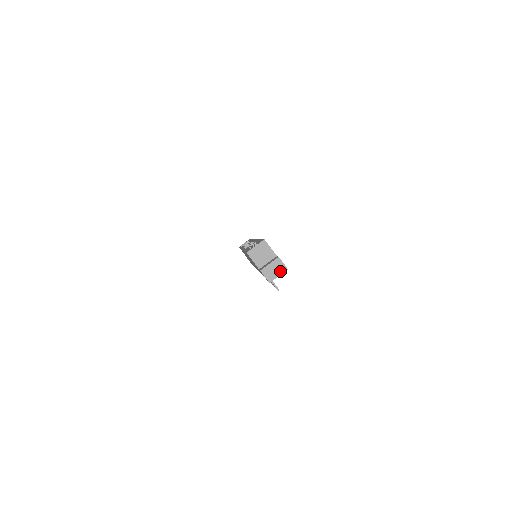
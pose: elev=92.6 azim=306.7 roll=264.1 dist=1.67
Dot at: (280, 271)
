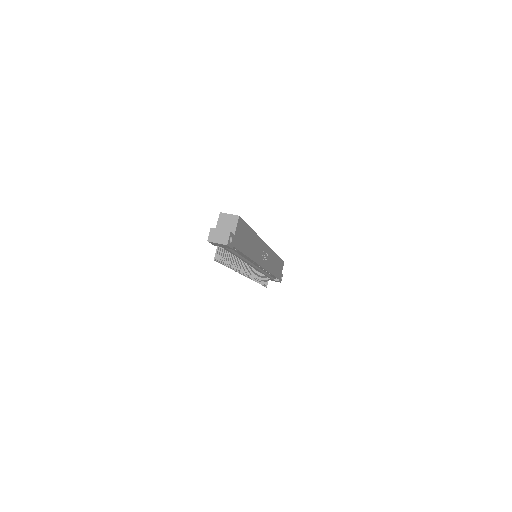
Dot at: (221, 241)
